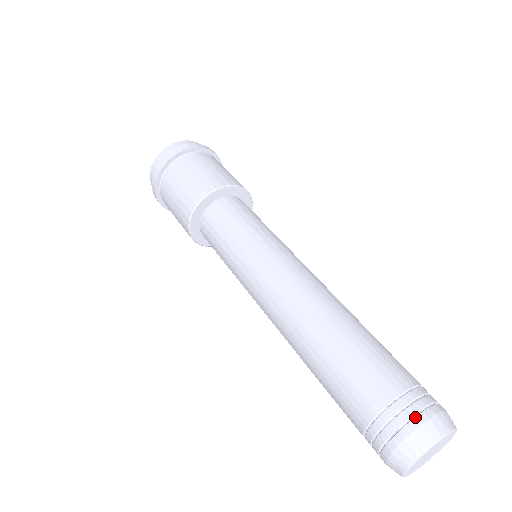
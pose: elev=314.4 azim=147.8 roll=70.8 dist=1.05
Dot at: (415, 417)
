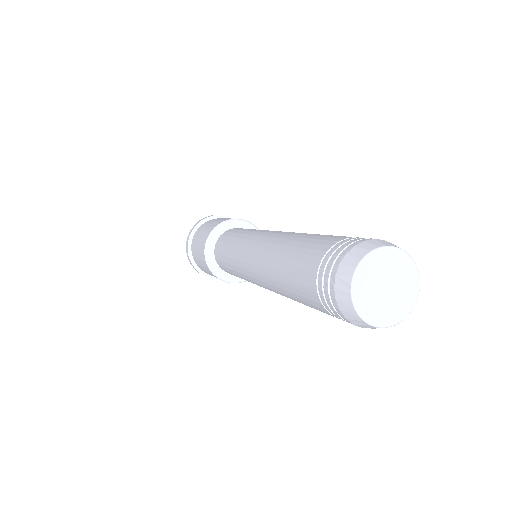
Dot at: occluded
